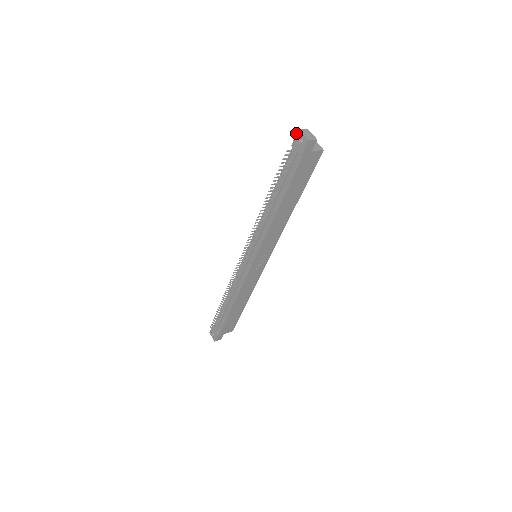
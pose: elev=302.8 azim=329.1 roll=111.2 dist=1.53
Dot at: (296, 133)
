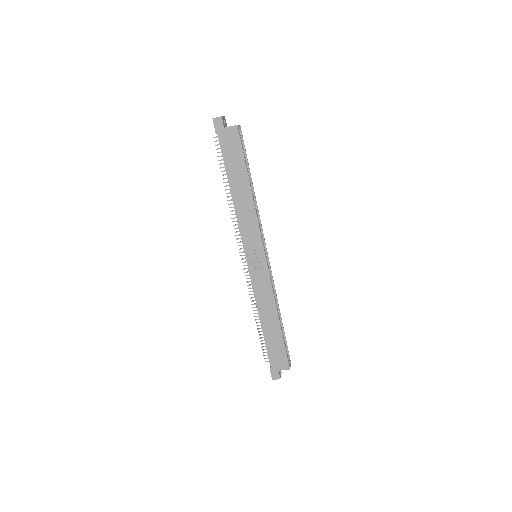
Dot at: occluded
